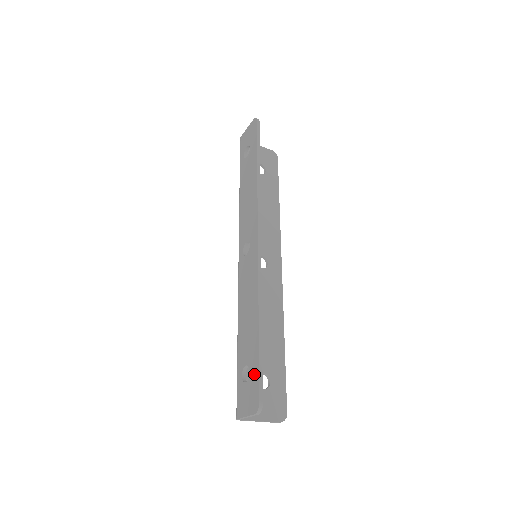
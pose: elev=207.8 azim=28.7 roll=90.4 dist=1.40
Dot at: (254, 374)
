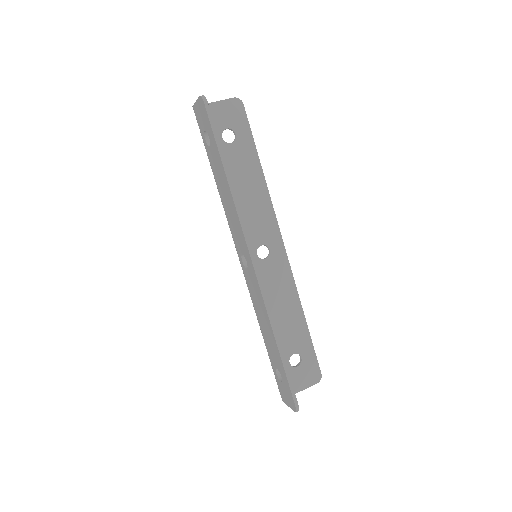
Dot at: (286, 383)
